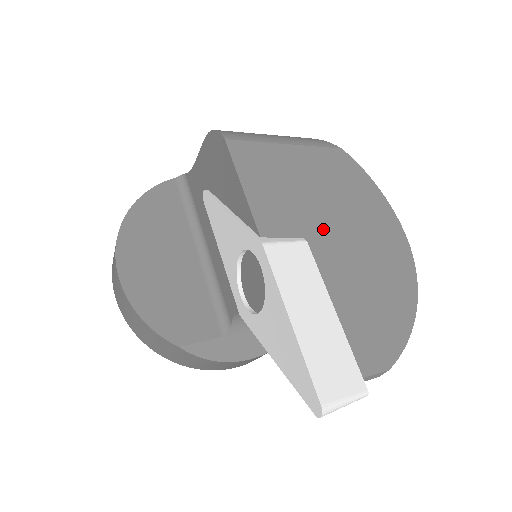
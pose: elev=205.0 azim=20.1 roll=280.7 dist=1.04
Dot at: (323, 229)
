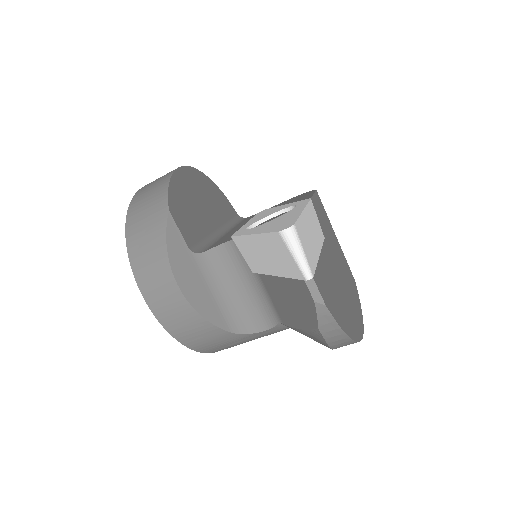
Dot at: (332, 255)
